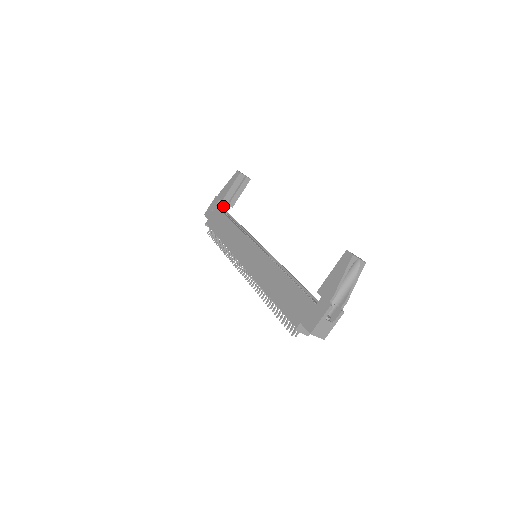
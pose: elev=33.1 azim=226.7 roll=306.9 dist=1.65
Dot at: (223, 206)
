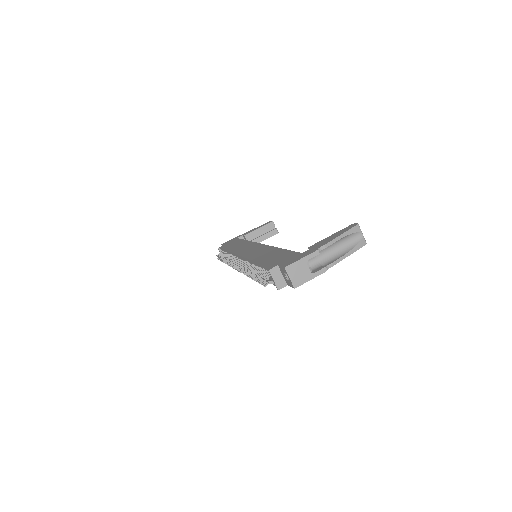
Dot at: occluded
